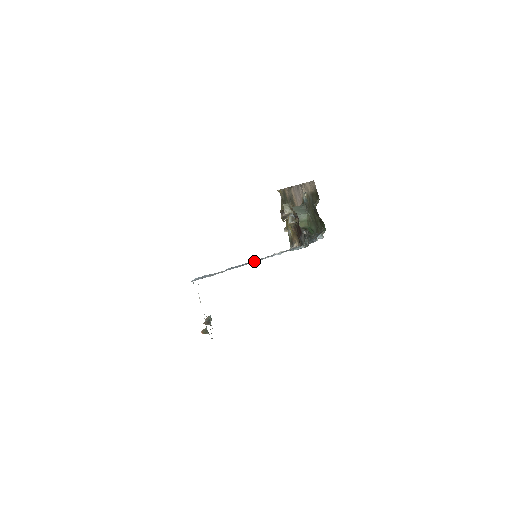
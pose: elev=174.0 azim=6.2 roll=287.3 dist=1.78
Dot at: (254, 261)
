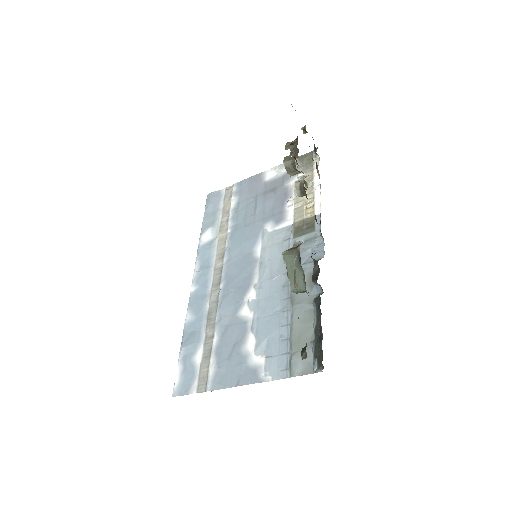
Dot at: (241, 358)
